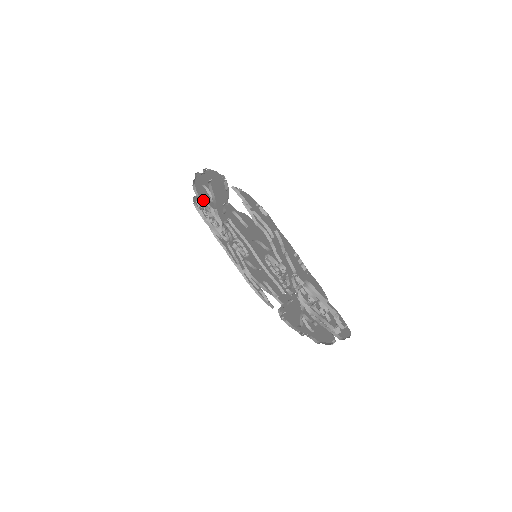
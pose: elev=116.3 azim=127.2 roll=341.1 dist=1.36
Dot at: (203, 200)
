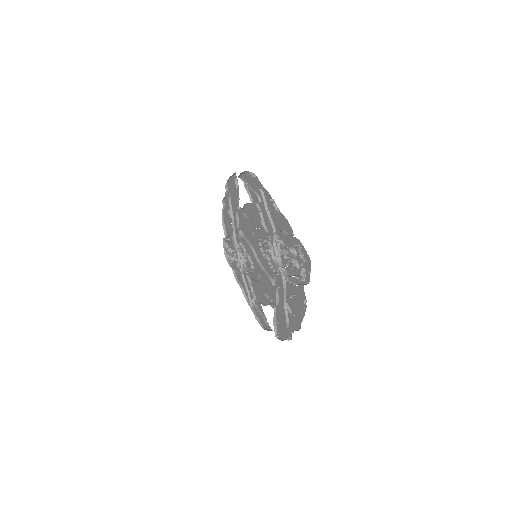
Dot at: (229, 235)
